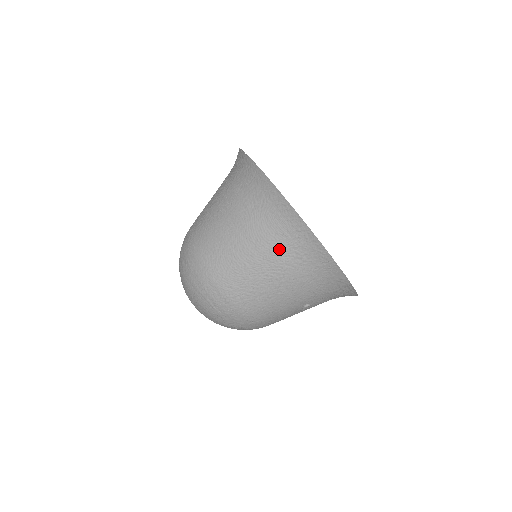
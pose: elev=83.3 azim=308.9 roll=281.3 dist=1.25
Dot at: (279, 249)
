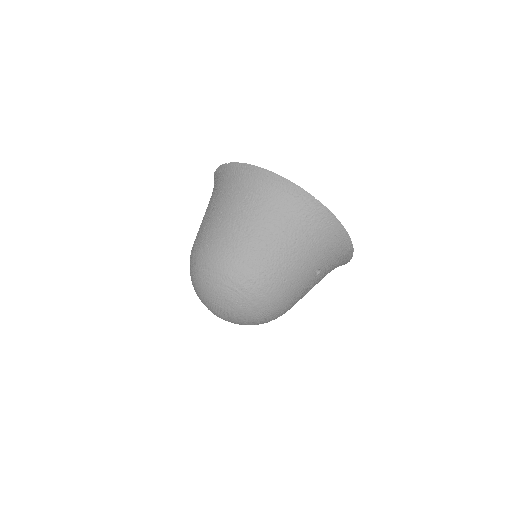
Dot at: (285, 218)
